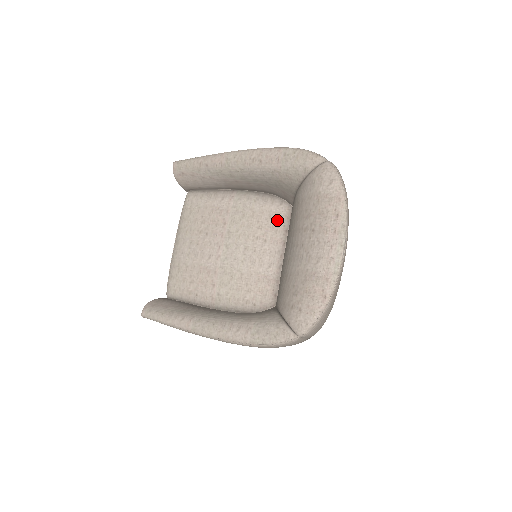
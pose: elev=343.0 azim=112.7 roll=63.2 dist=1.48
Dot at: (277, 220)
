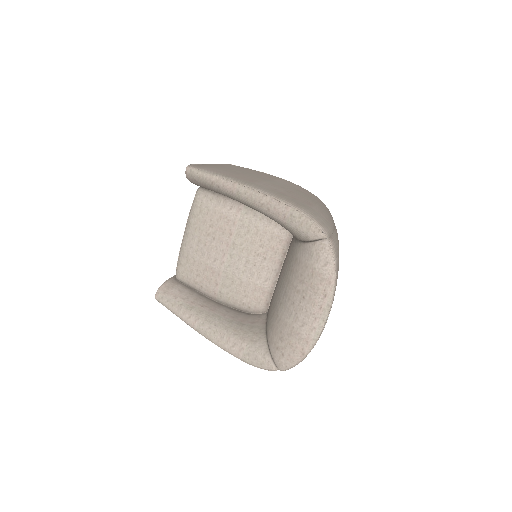
Dot at: (278, 243)
